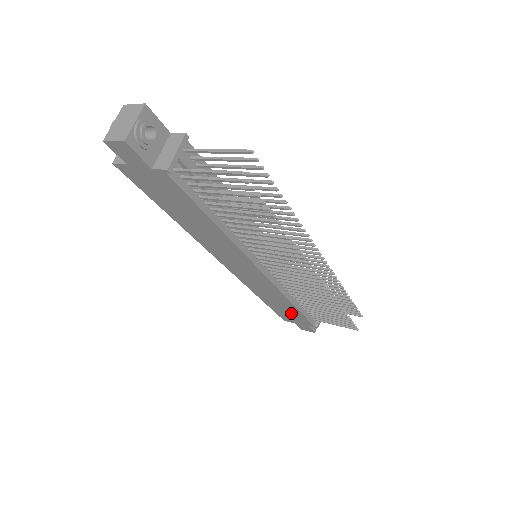
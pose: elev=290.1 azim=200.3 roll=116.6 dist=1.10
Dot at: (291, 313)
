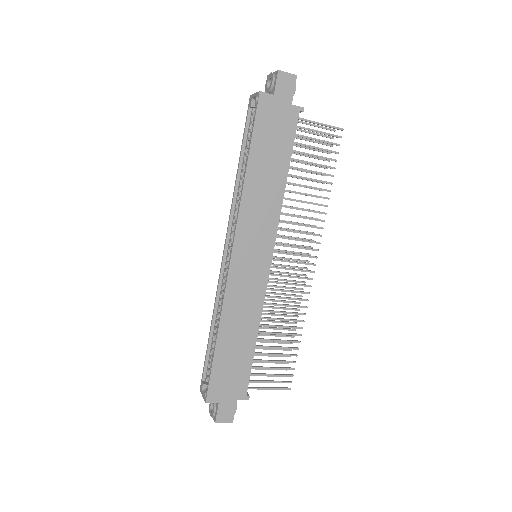
Dot at: (237, 366)
